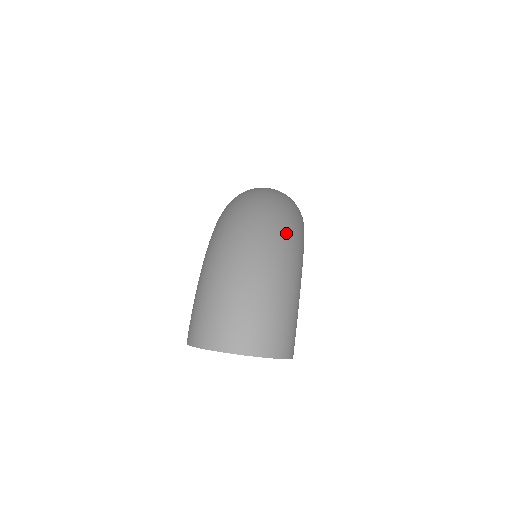
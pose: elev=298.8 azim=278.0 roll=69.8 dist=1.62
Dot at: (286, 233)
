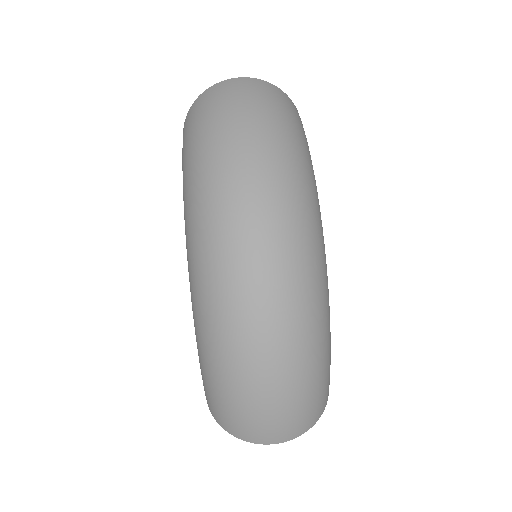
Dot at: (306, 277)
